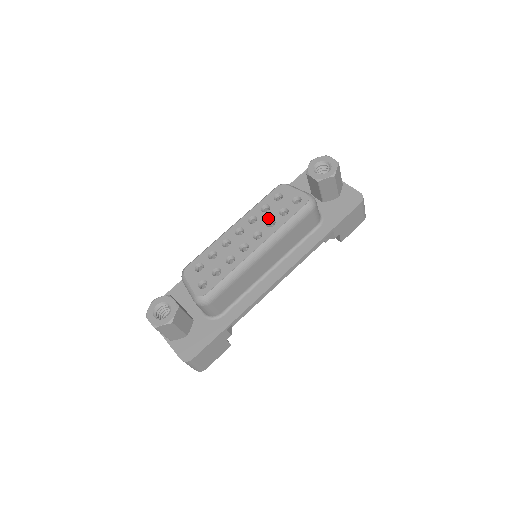
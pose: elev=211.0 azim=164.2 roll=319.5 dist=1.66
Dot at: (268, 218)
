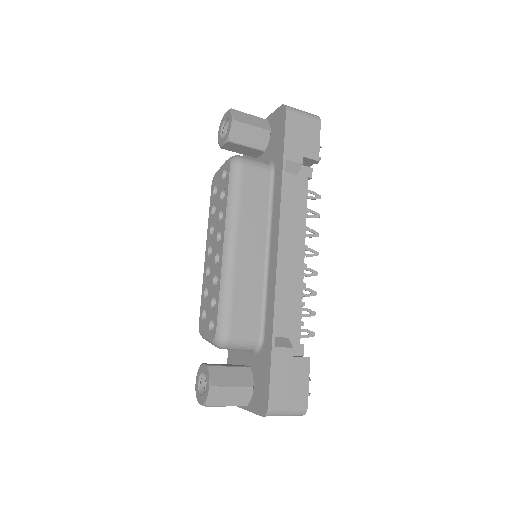
Dot at: (218, 214)
